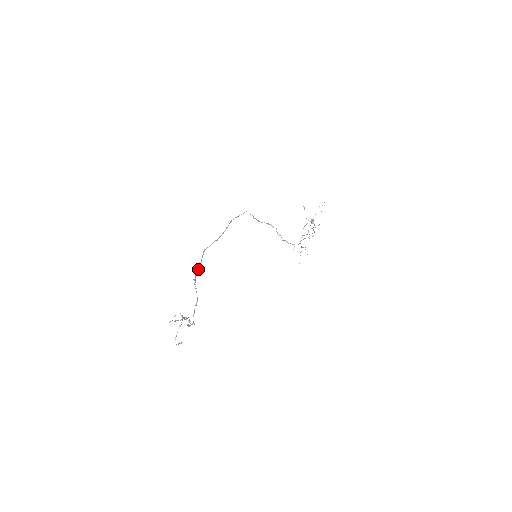
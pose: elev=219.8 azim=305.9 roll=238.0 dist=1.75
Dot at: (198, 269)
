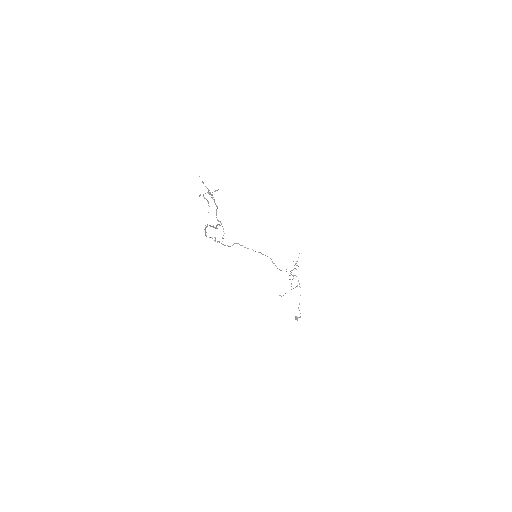
Dot at: (205, 232)
